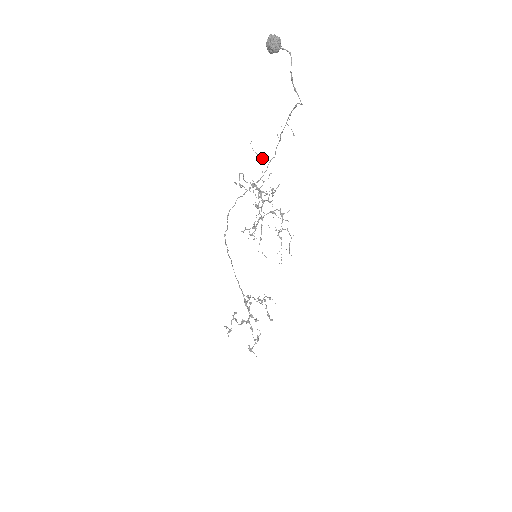
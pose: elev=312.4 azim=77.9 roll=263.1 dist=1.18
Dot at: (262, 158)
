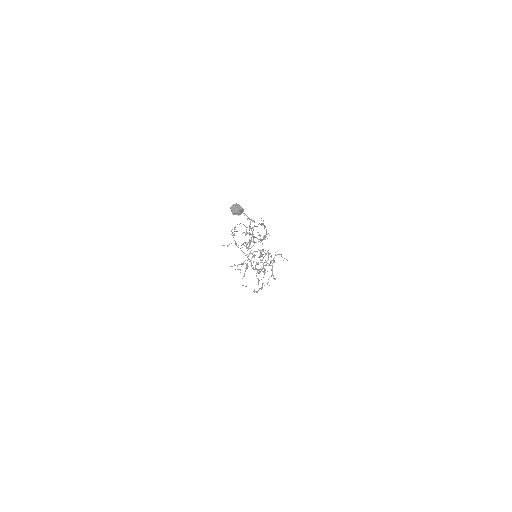
Dot at: (253, 221)
